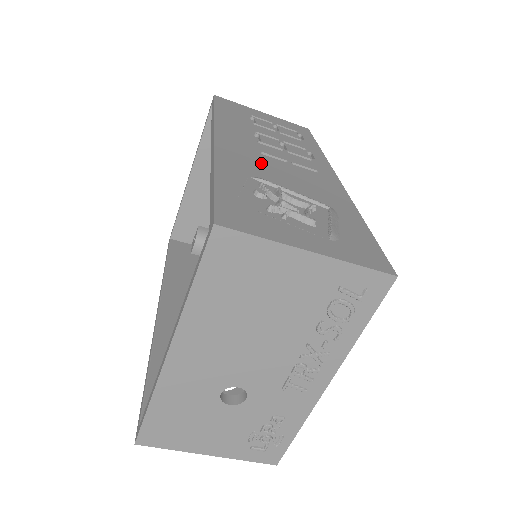
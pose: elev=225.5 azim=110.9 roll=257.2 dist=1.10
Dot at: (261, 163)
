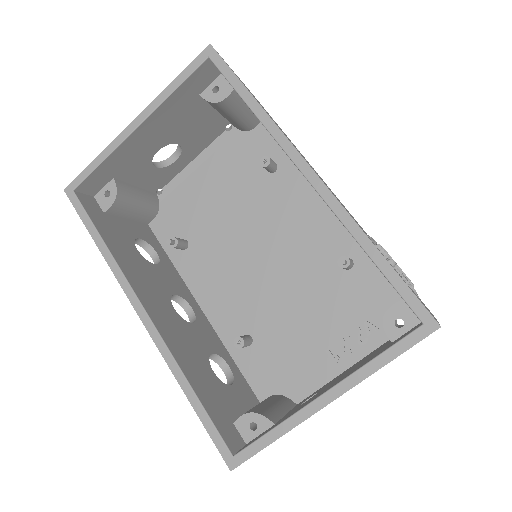
Dot at: occluded
